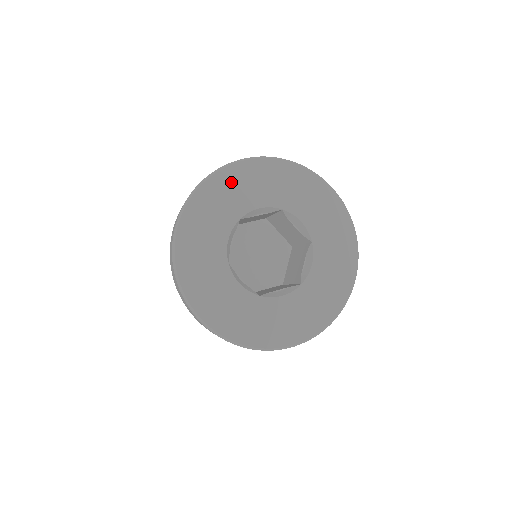
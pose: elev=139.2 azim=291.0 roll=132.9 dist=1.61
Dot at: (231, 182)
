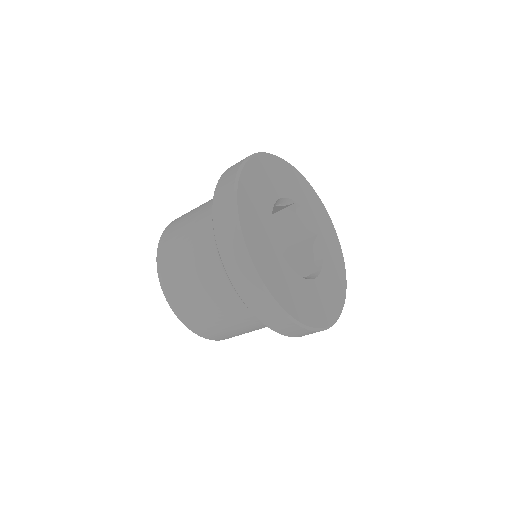
Dot at: (262, 169)
